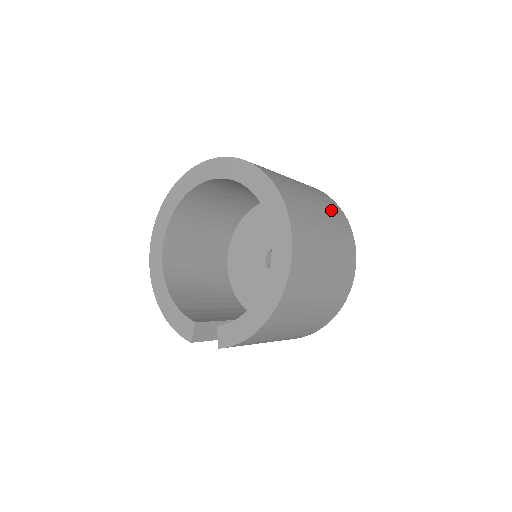
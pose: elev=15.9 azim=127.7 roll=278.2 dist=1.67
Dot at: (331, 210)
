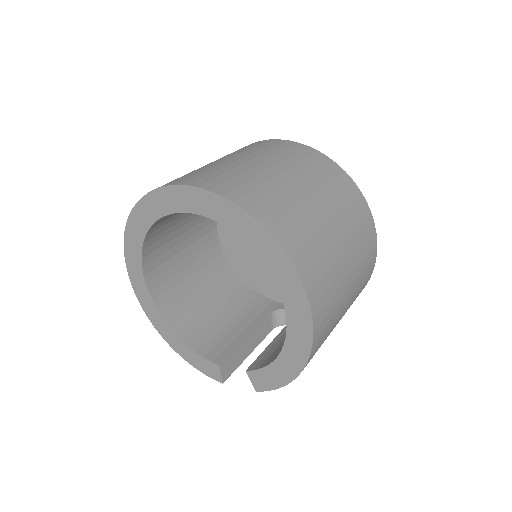
Dot at: (331, 185)
